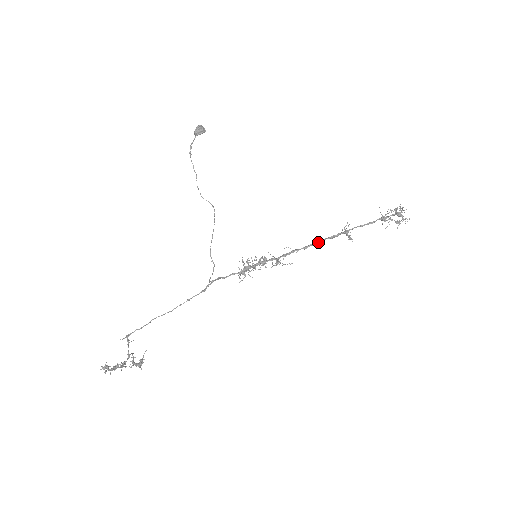
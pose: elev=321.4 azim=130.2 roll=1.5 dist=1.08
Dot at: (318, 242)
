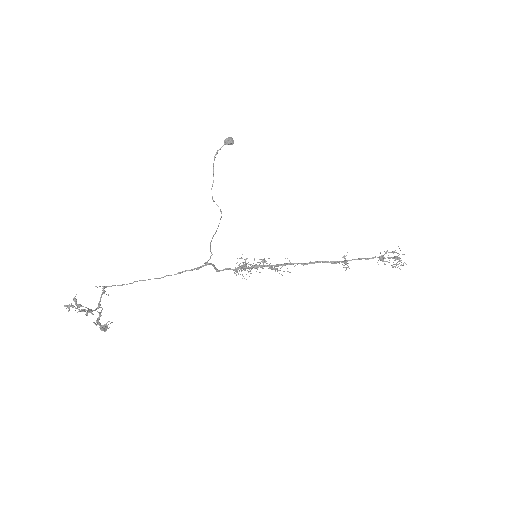
Dot at: (318, 262)
